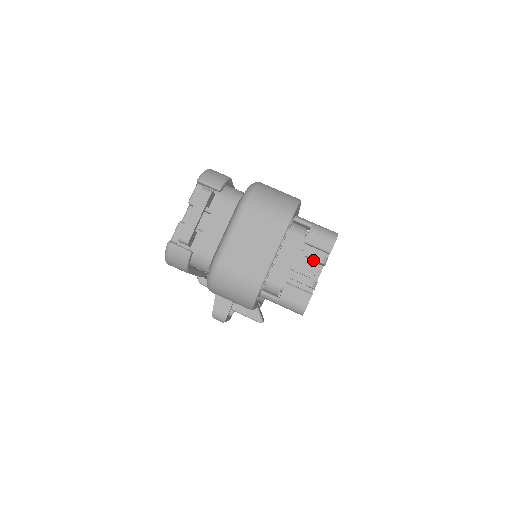
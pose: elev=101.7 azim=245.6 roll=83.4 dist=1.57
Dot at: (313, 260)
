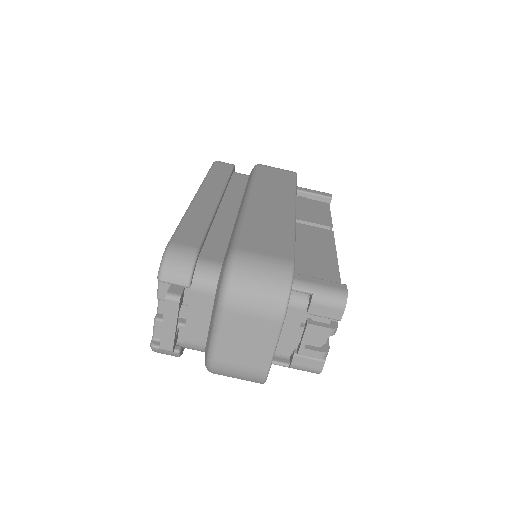
Dot at: occluded
